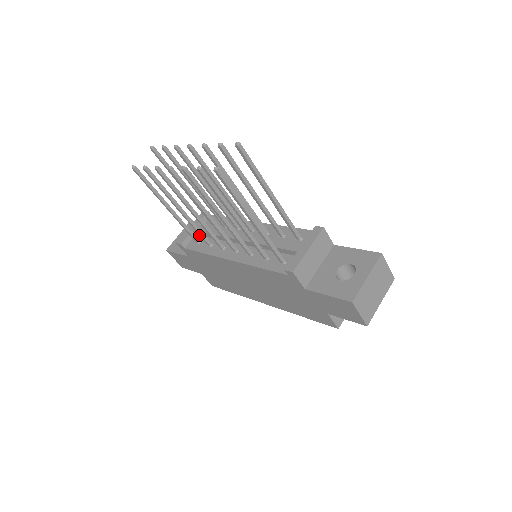
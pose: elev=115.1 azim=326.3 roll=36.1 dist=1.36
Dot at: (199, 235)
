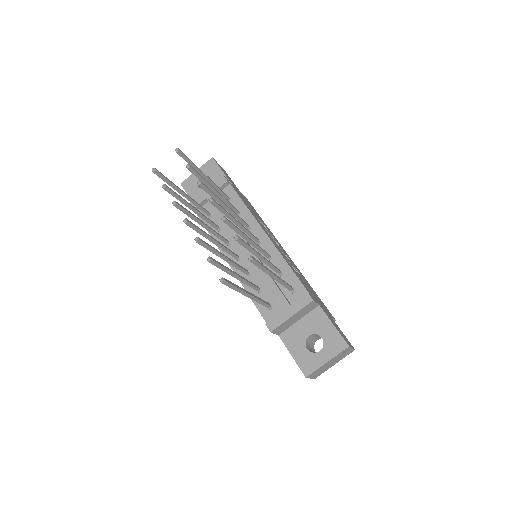
Dot at: (209, 222)
